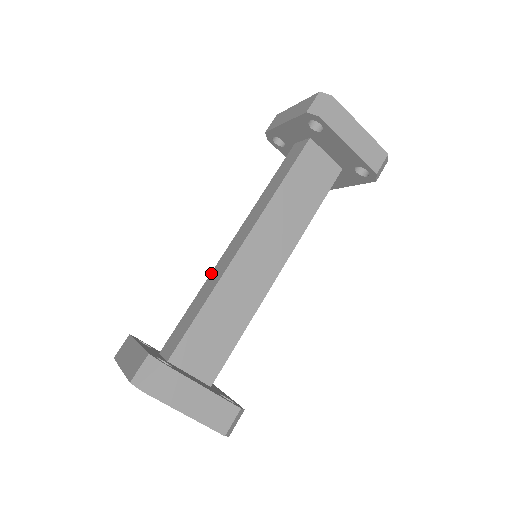
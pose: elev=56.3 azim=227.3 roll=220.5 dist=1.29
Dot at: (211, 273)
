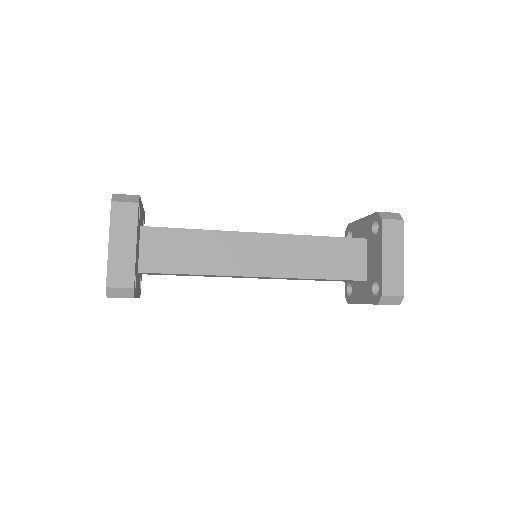
Dot at: occluded
